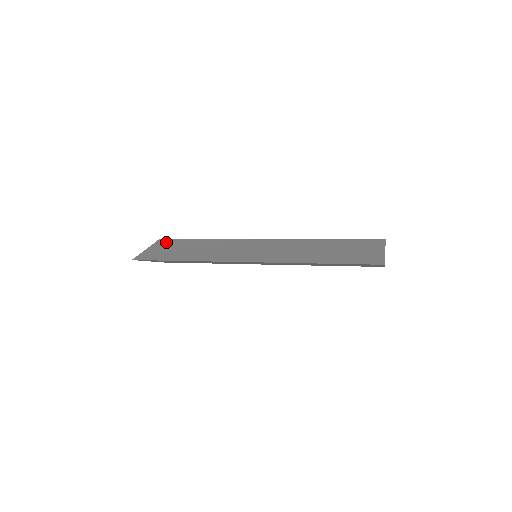
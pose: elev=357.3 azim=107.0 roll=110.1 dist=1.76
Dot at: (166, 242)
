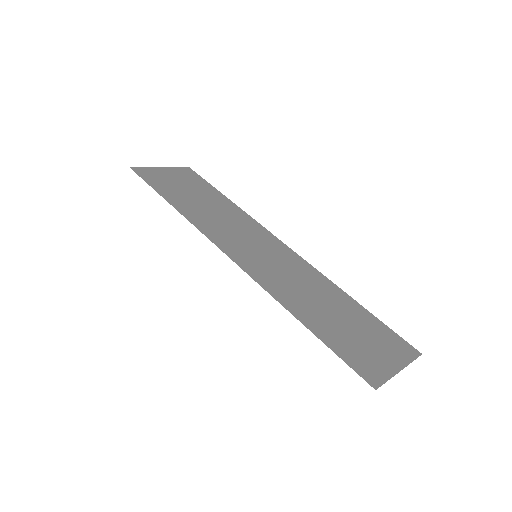
Dot at: (188, 174)
